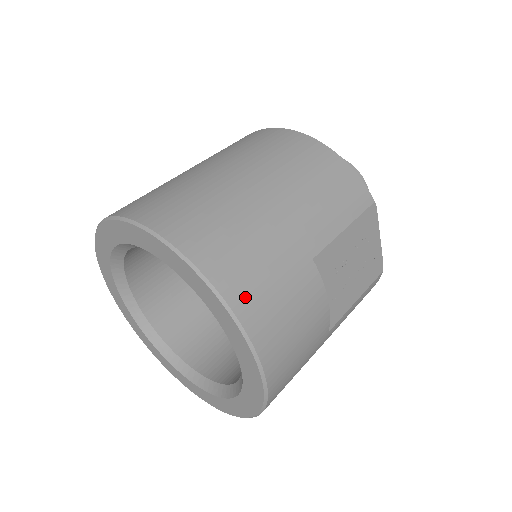
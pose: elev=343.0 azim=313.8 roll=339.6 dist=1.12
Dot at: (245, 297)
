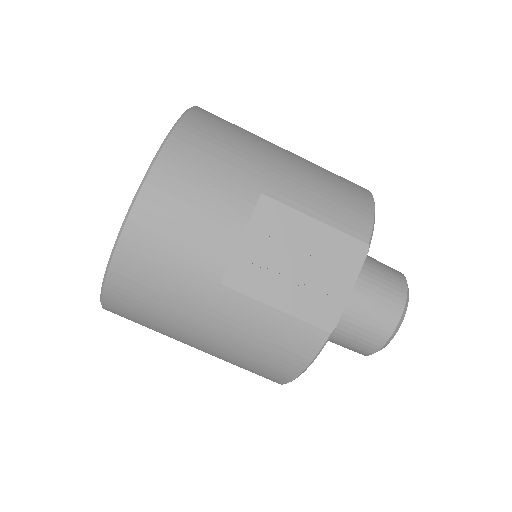
Dot at: (187, 143)
